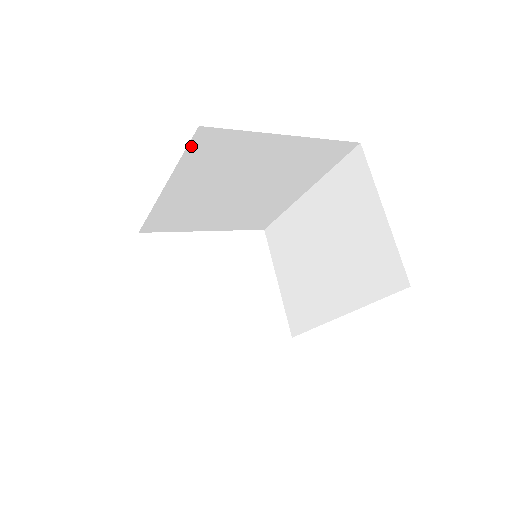
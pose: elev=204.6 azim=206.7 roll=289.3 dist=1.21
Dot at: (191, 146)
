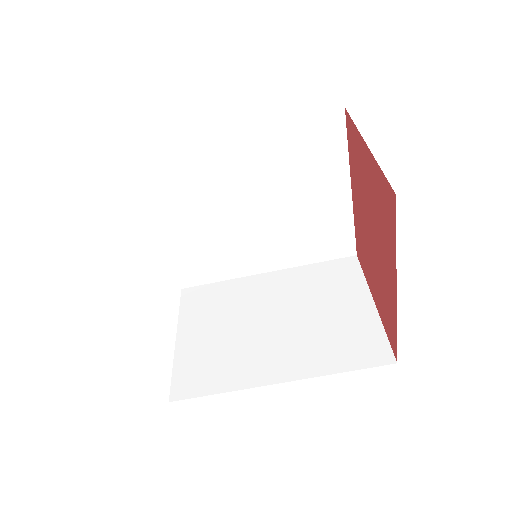
Dot at: (314, 118)
